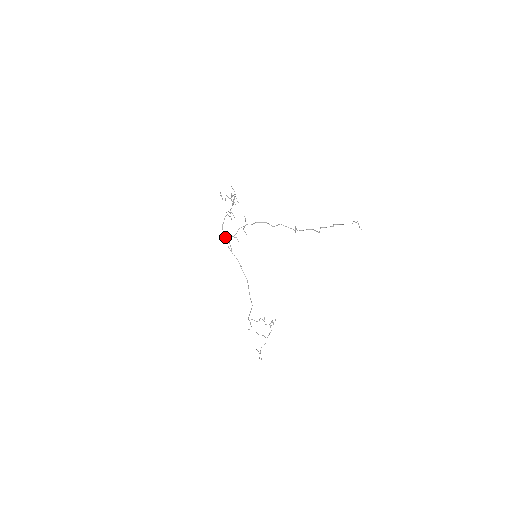
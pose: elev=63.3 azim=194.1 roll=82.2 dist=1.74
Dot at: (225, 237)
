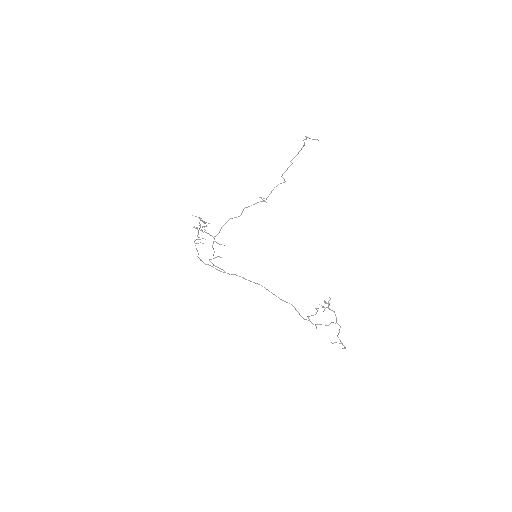
Dot at: occluded
